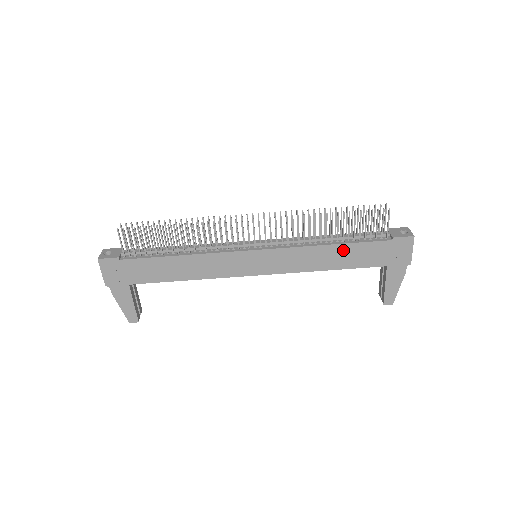
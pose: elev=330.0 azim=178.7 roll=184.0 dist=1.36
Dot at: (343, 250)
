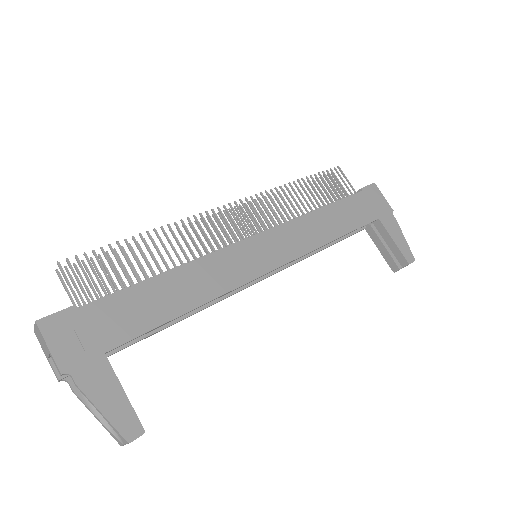
Dot at: (333, 212)
